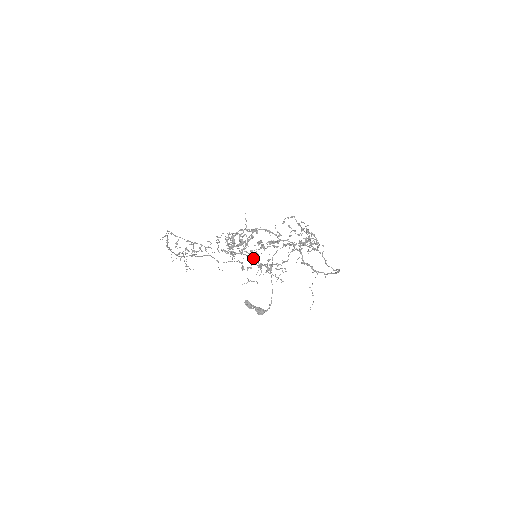
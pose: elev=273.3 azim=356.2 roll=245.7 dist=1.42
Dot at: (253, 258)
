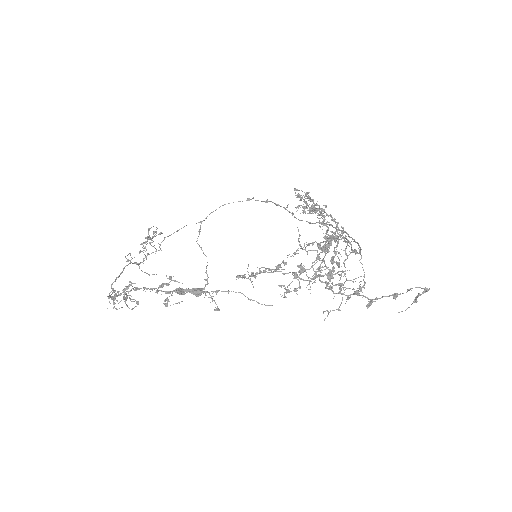
Dot at: (293, 272)
